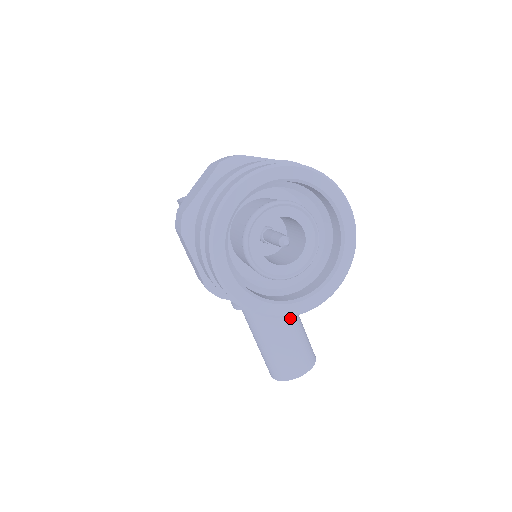
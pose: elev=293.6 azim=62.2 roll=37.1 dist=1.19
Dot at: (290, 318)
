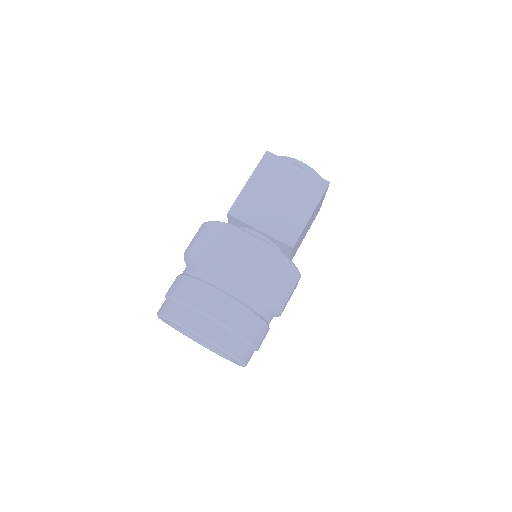
Dot at: occluded
